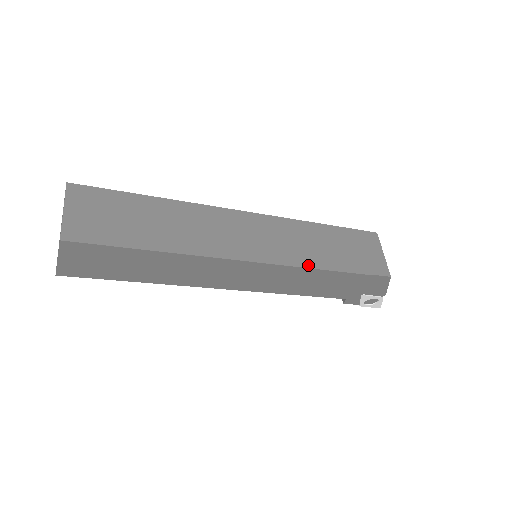
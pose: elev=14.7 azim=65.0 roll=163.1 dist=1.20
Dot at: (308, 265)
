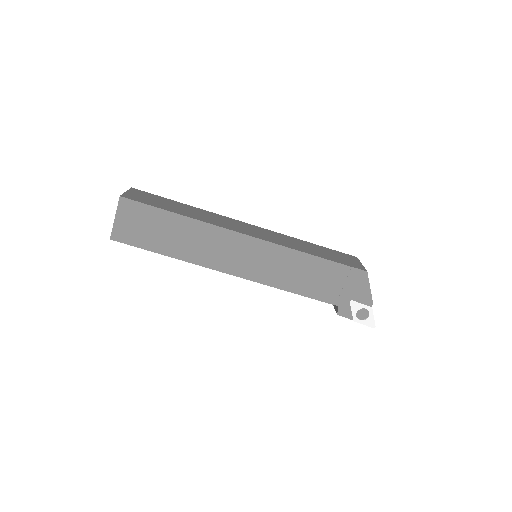
Dot at: (293, 248)
